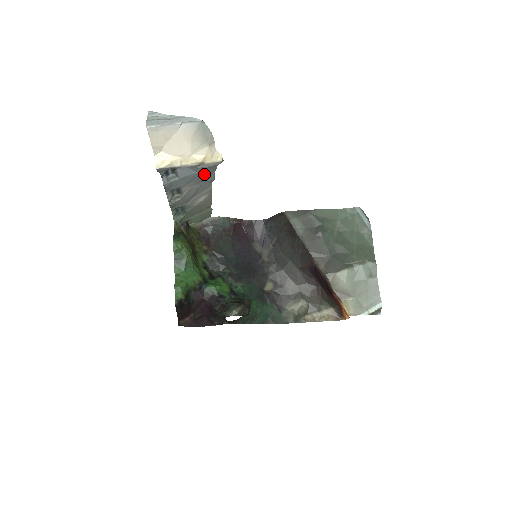
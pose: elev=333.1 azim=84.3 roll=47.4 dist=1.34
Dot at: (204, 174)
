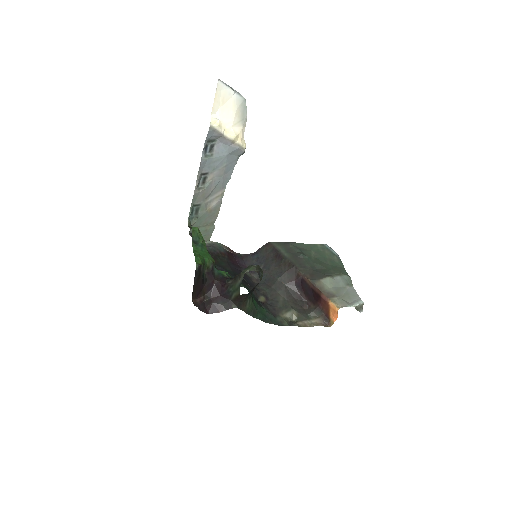
Dot at: (228, 163)
